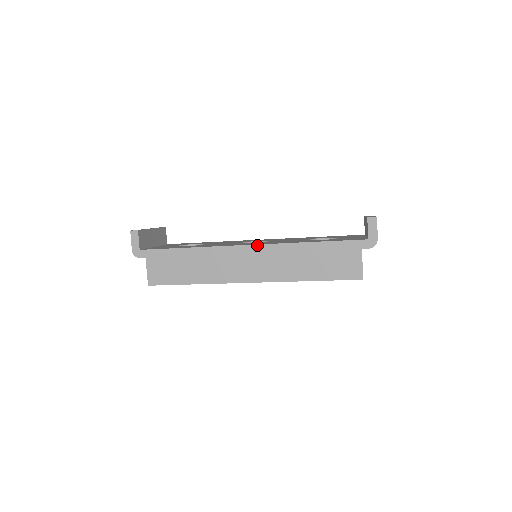
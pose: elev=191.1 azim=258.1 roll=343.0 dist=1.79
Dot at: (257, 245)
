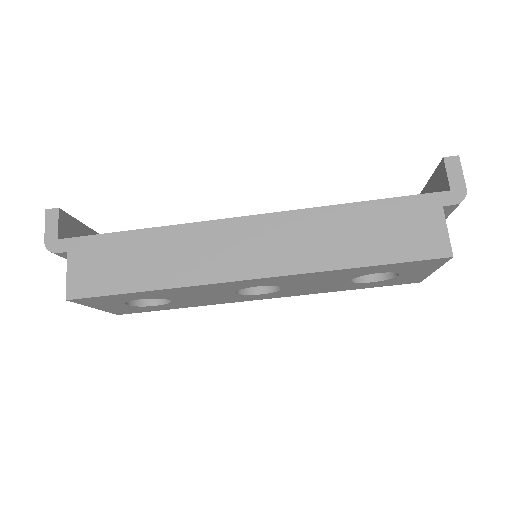
Dot at: (262, 215)
